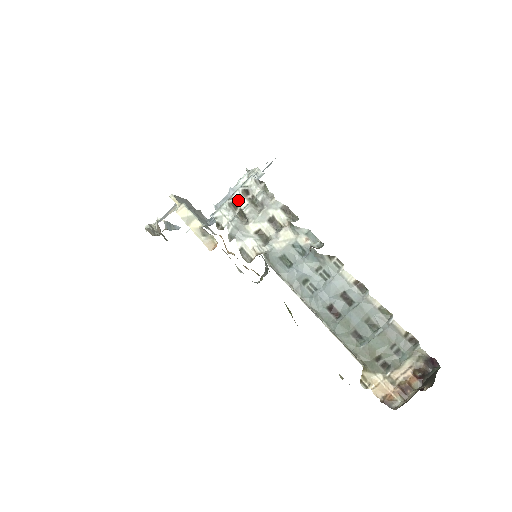
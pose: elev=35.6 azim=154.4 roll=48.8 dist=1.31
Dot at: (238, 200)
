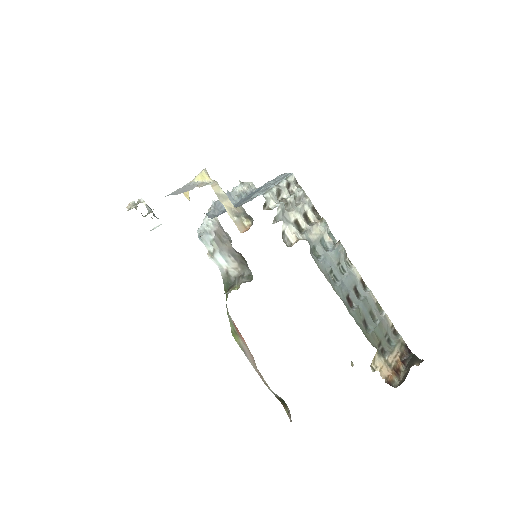
Dot at: (283, 189)
